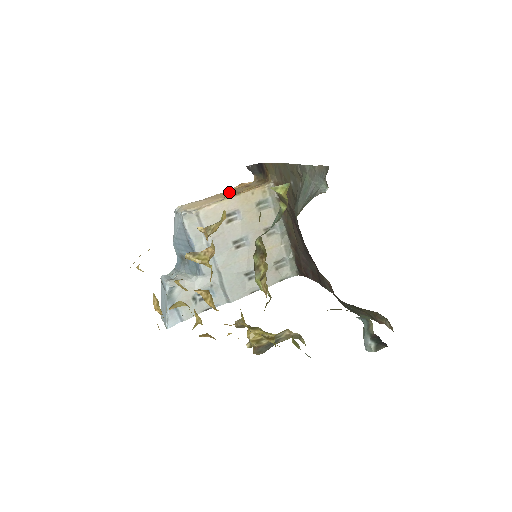
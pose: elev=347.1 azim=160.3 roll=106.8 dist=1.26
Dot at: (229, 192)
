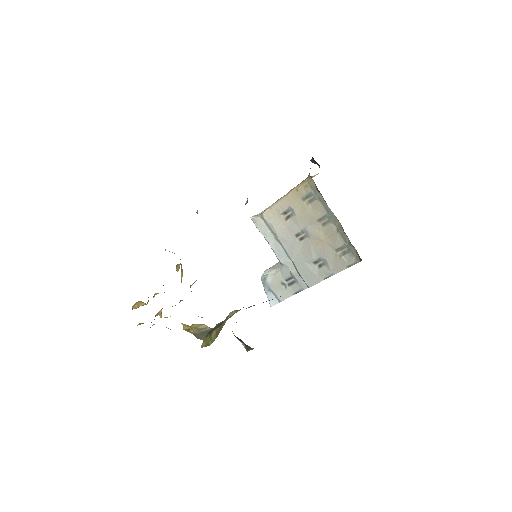
Dot at: occluded
